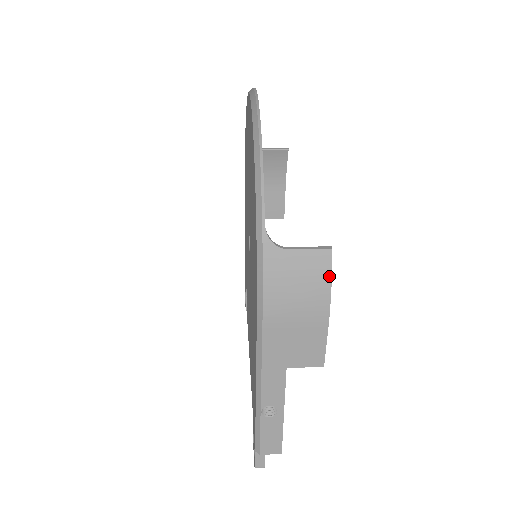
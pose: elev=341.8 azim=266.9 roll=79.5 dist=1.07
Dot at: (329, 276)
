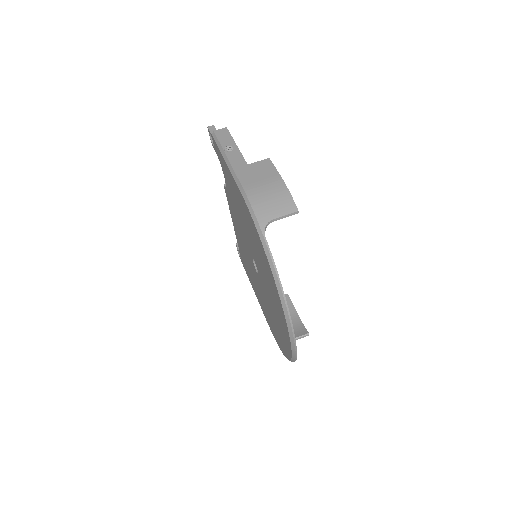
Dot at: (304, 329)
